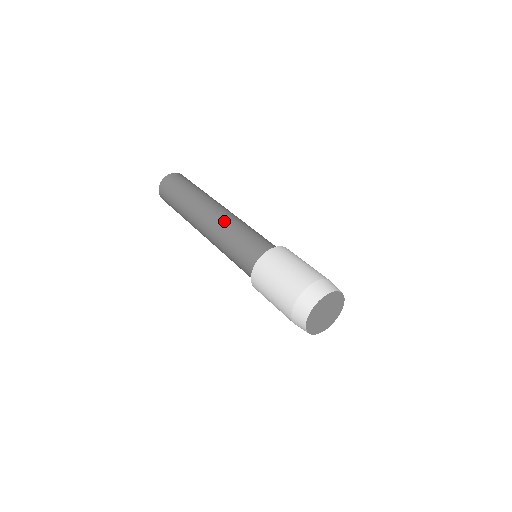
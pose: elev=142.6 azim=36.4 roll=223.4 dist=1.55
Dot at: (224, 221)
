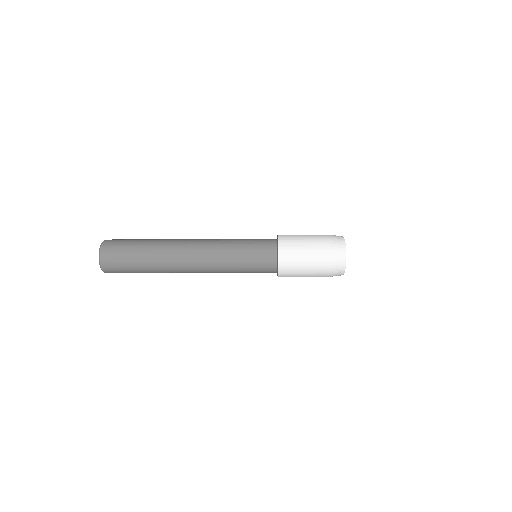
Dot at: (215, 239)
